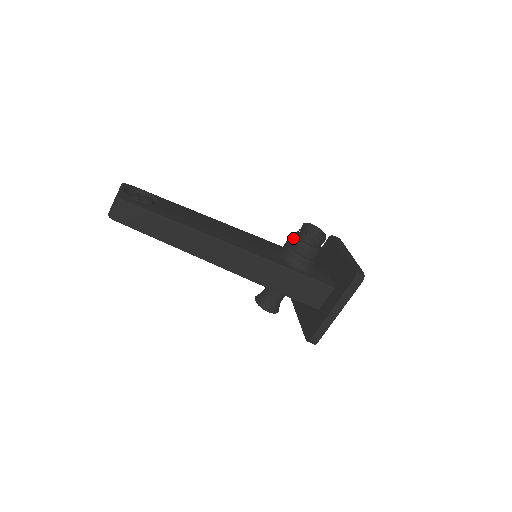
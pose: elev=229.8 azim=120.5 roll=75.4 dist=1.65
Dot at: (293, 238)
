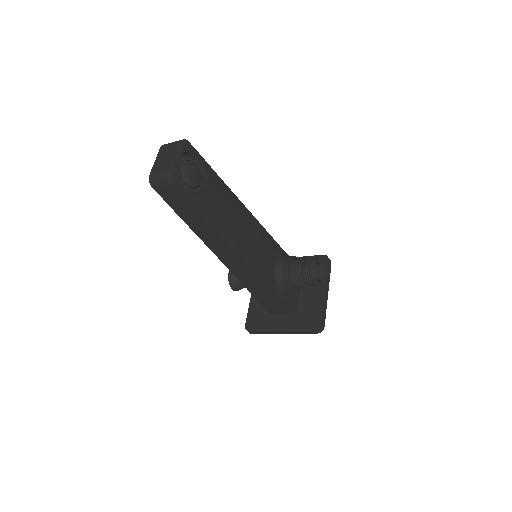
Dot at: (296, 266)
